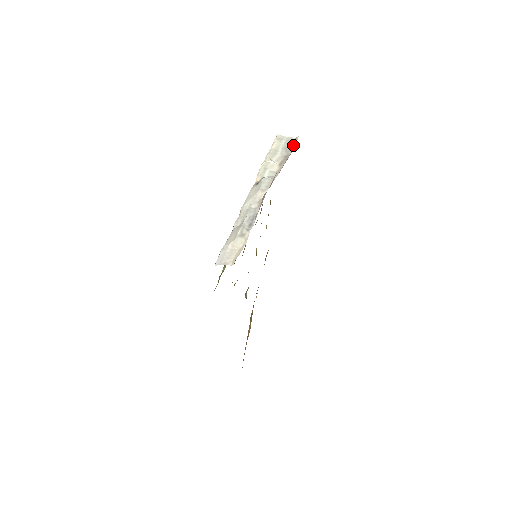
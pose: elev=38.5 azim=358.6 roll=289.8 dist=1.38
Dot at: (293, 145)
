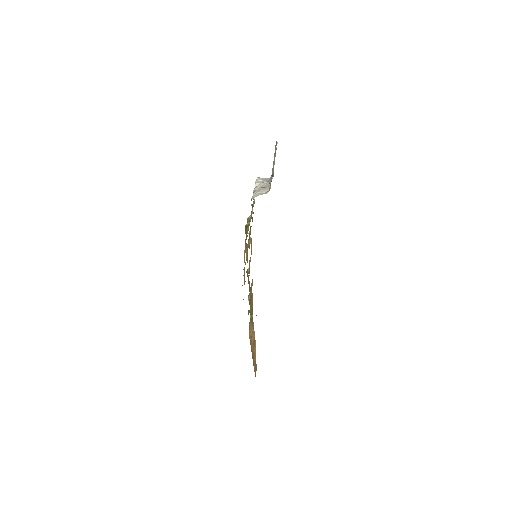
Dot at: occluded
